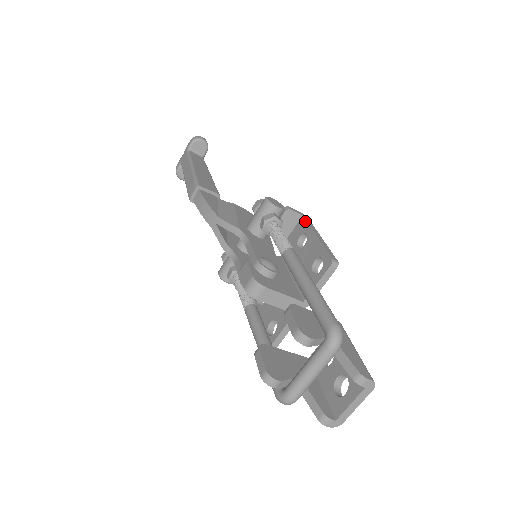
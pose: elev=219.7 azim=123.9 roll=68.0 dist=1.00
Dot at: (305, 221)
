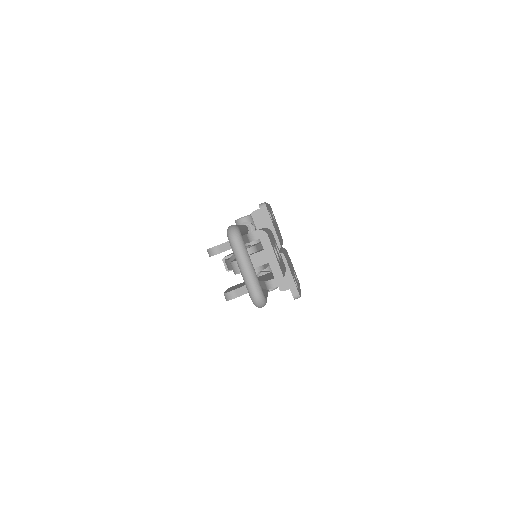
Dot at: occluded
